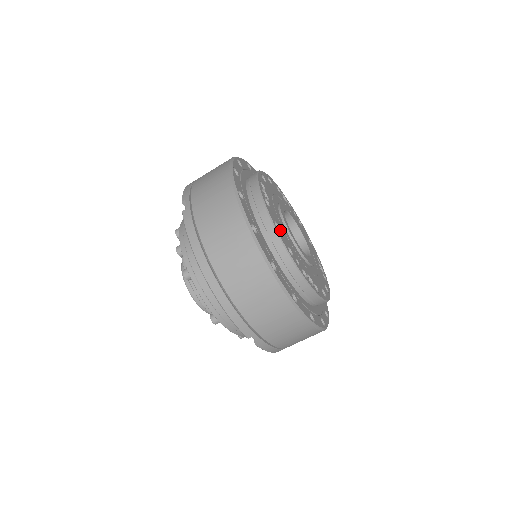
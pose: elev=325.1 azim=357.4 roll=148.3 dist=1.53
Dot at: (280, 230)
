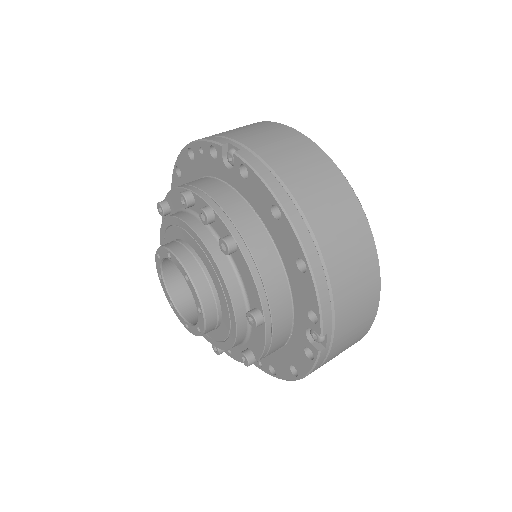
Dot at: occluded
